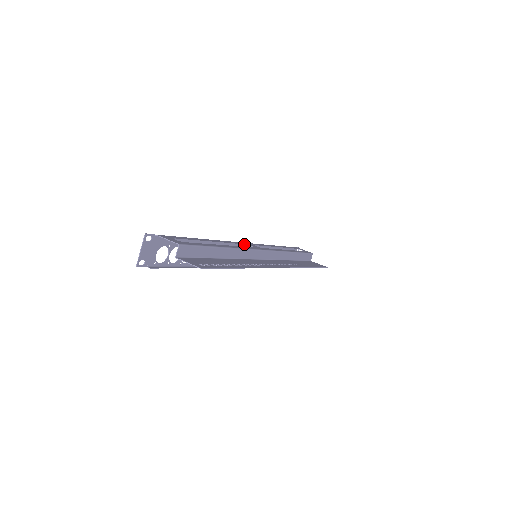
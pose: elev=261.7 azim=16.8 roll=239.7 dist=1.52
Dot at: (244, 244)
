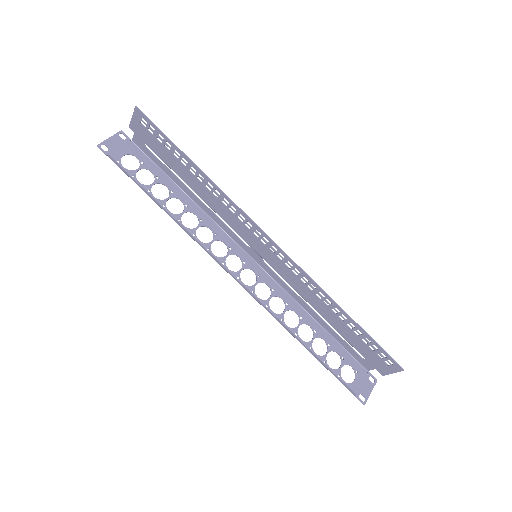
Dot at: (246, 245)
